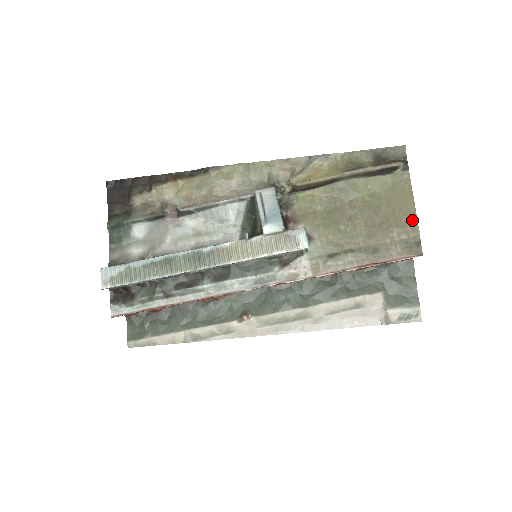
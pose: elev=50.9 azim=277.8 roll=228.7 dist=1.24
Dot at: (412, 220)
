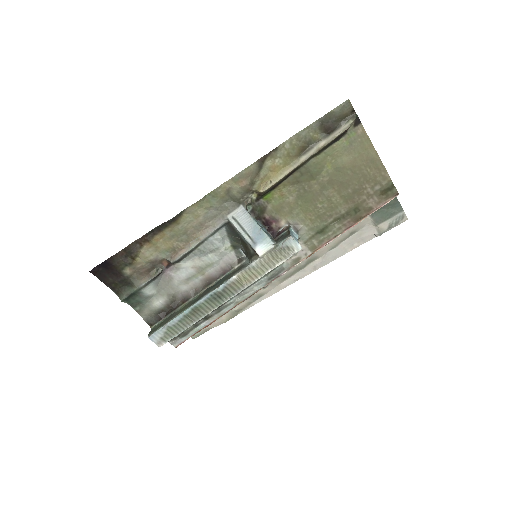
Dot at: (380, 170)
